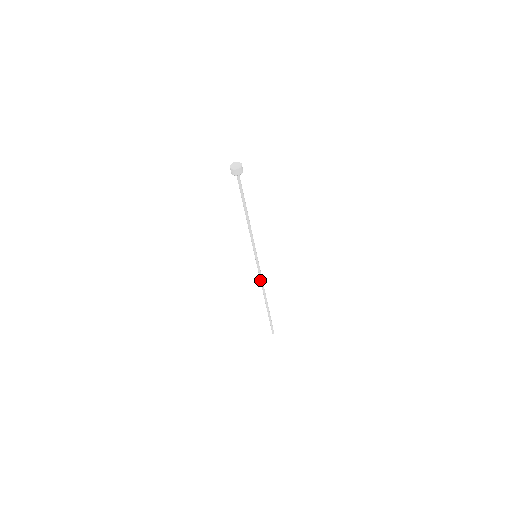
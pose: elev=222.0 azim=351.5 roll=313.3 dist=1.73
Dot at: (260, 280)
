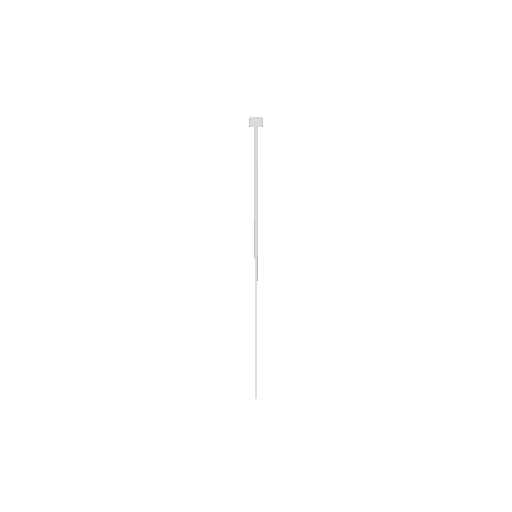
Dot at: occluded
